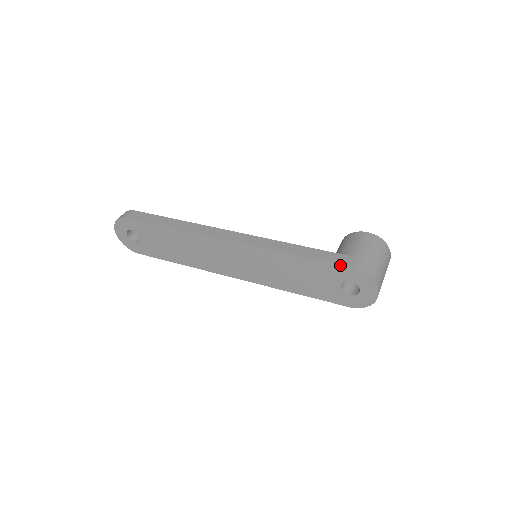
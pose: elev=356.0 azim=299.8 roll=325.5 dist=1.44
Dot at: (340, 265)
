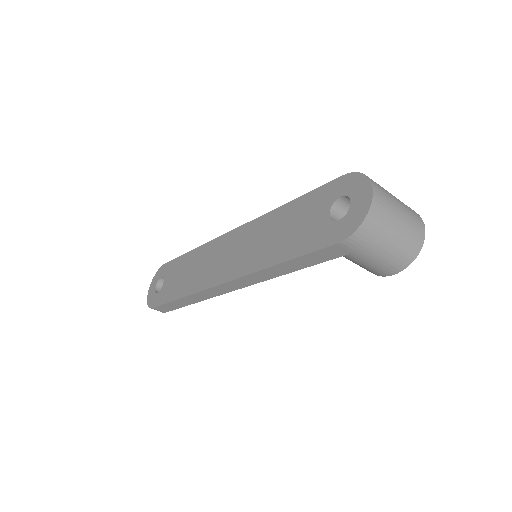
Dot at: (330, 182)
